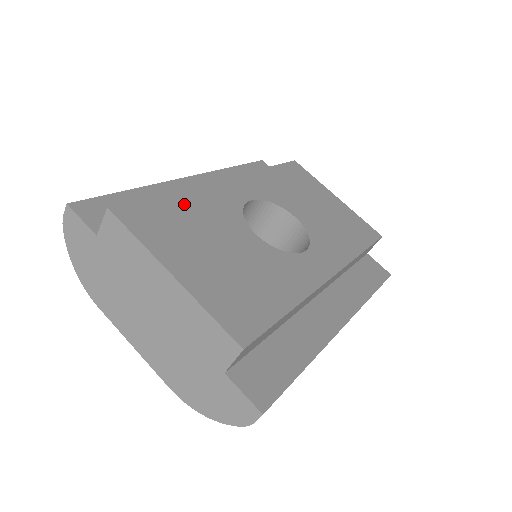
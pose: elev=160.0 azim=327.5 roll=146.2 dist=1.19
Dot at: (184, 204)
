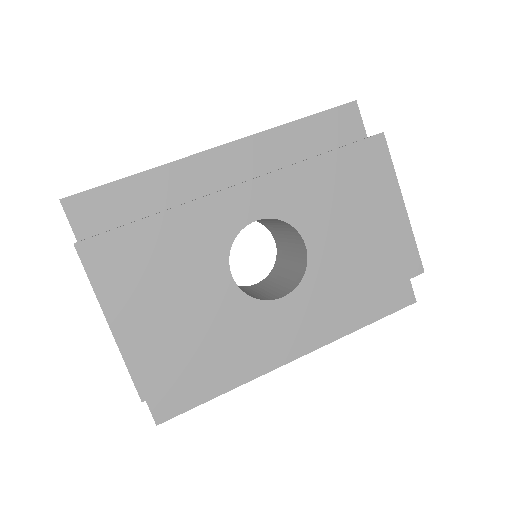
Dot at: (163, 233)
